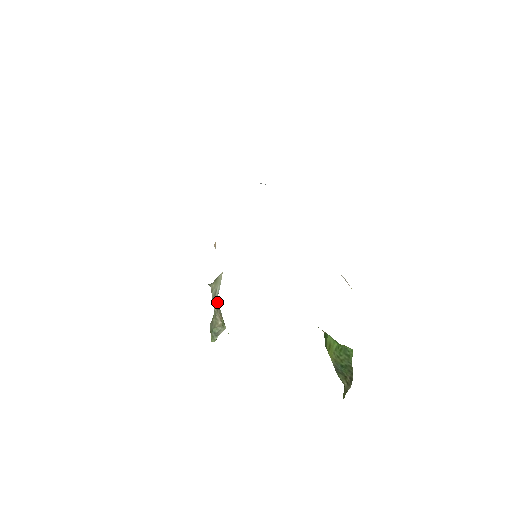
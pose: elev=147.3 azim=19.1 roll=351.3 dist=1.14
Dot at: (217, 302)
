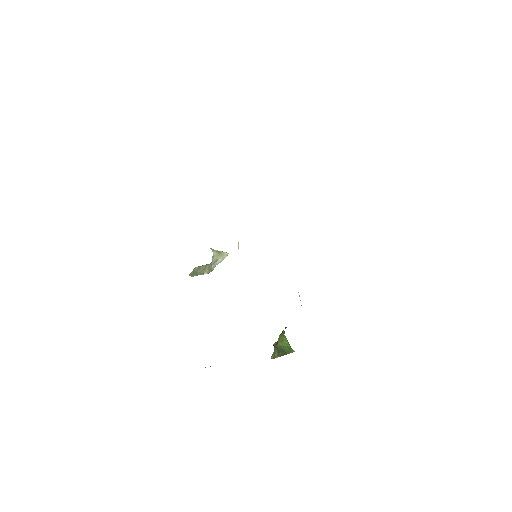
Dot at: occluded
